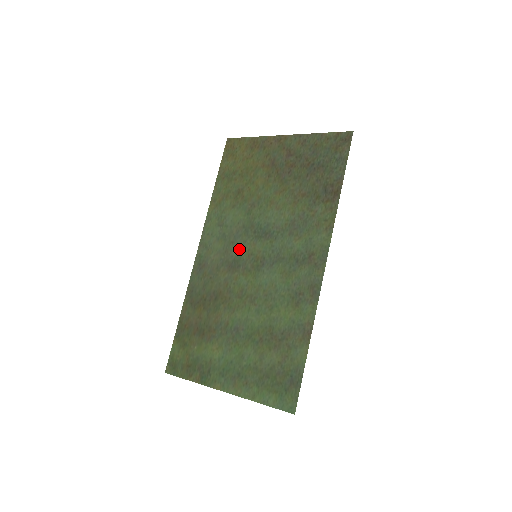
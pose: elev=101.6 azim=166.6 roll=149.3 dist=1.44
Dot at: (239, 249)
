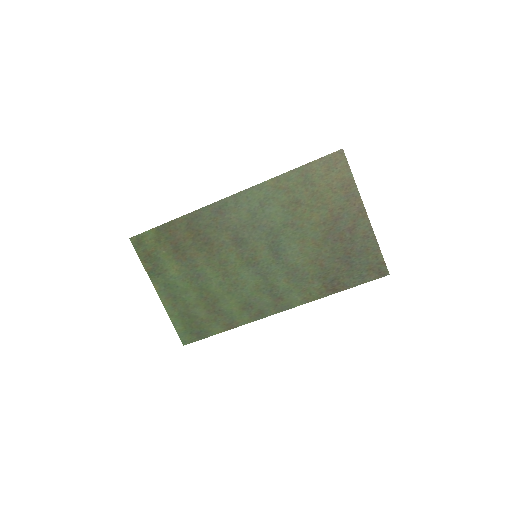
Dot at: (253, 237)
